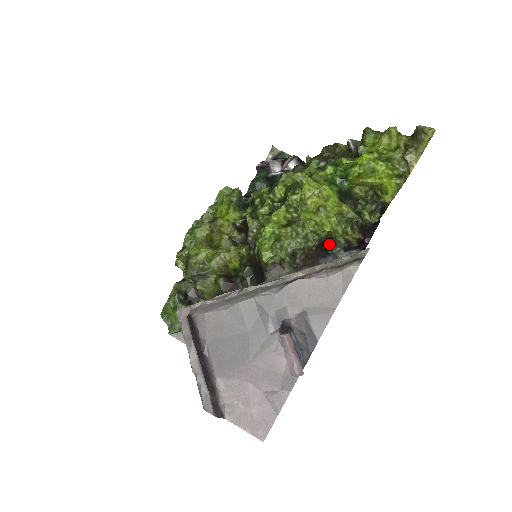
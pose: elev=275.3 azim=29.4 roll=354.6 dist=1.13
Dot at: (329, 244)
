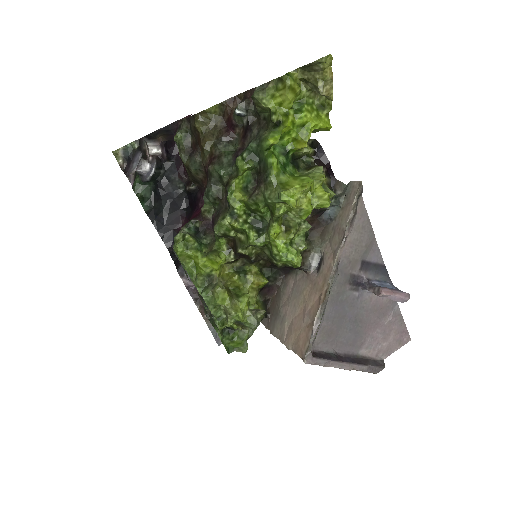
Dot at: occluded
